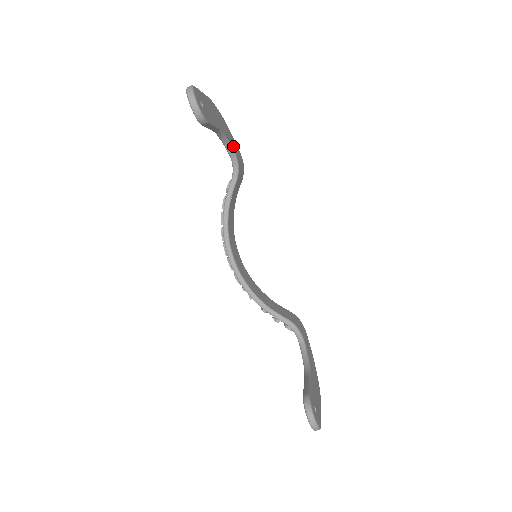
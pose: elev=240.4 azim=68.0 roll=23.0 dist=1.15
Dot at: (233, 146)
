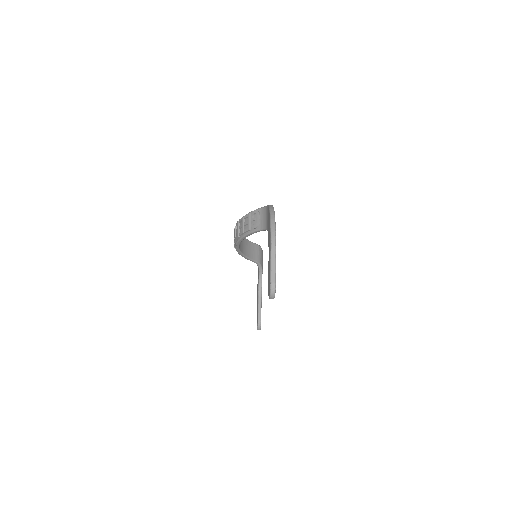
Dot at: occluded
